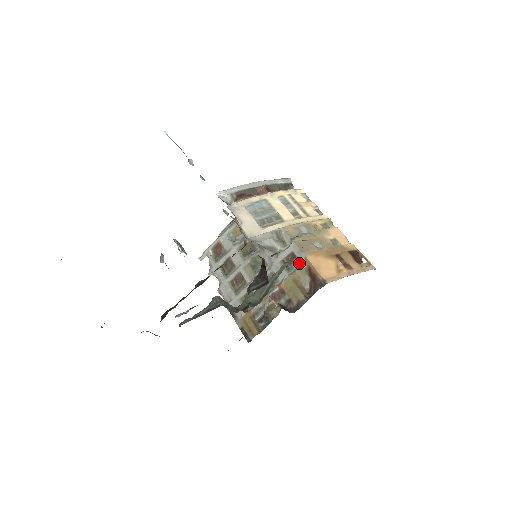
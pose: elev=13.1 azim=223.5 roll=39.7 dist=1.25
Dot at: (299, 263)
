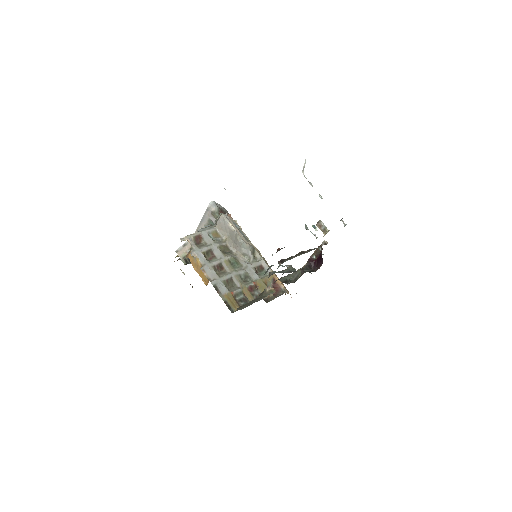
Dot at: (266, 274)
